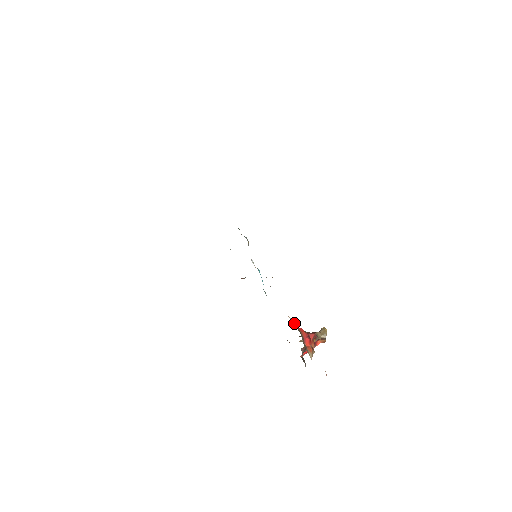
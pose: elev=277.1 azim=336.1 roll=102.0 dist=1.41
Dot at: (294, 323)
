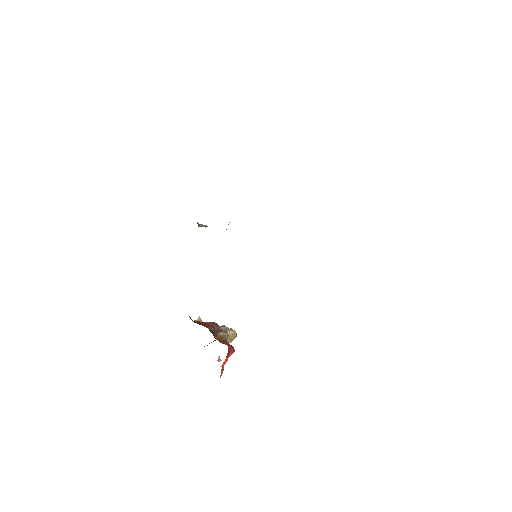
Dot at: (228, 338)
